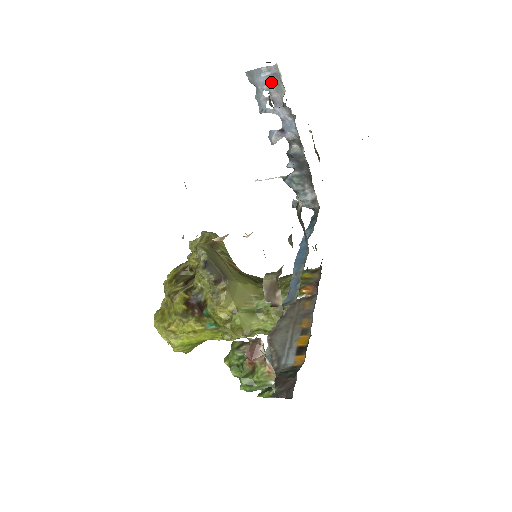
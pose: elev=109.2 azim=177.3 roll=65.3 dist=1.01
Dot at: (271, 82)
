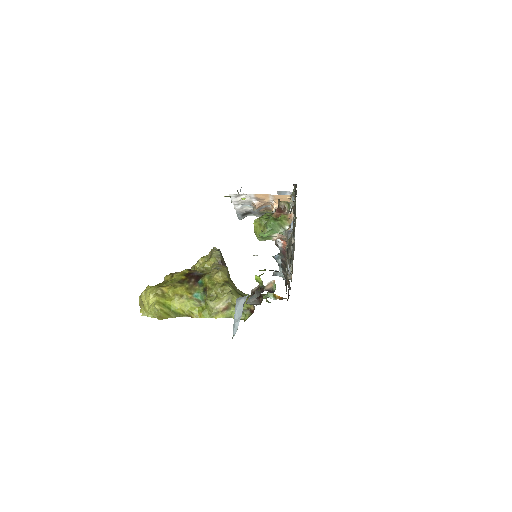
Dot at: occluded
